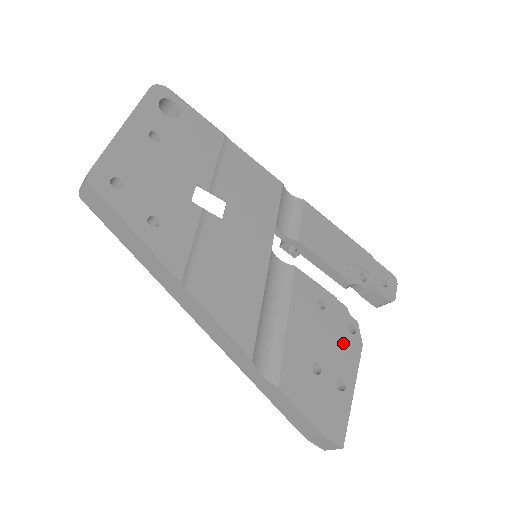
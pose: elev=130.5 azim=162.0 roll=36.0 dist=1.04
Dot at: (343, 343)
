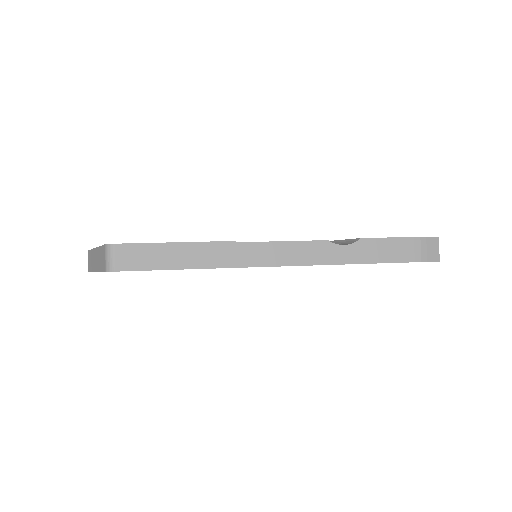
Dot at: occluded
